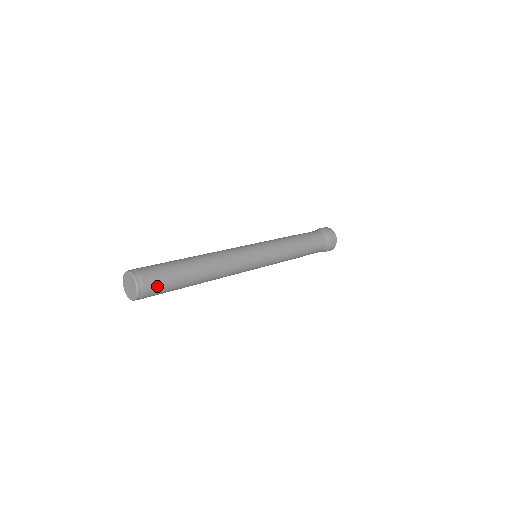
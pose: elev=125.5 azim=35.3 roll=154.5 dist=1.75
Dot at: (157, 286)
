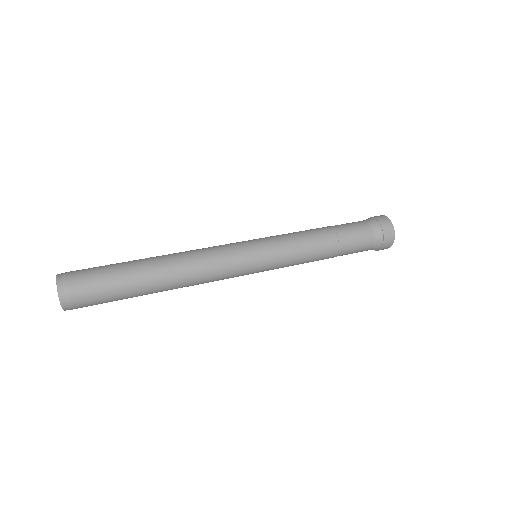
Dot at: (90, 301)
